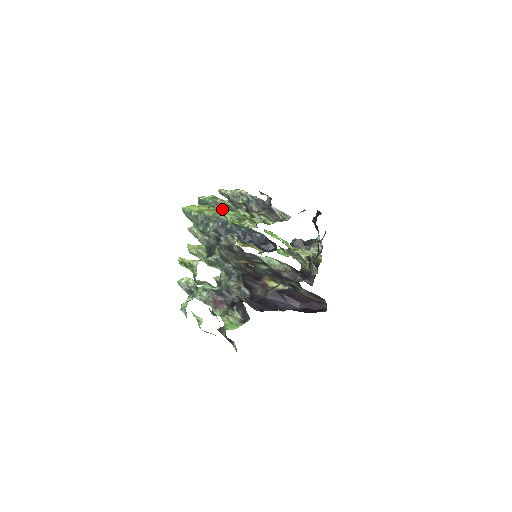
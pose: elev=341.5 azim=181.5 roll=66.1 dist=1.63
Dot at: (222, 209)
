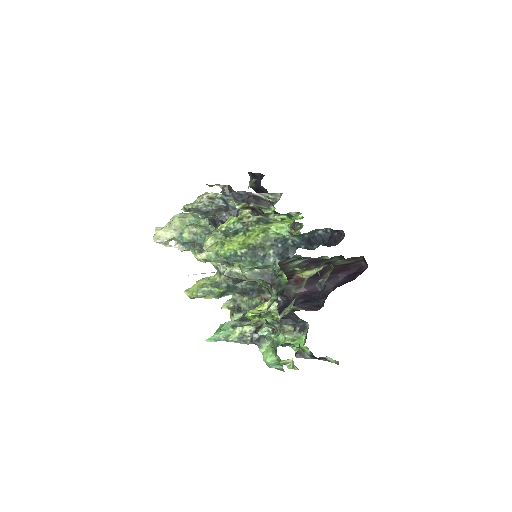
Dot at: (261, 227)
